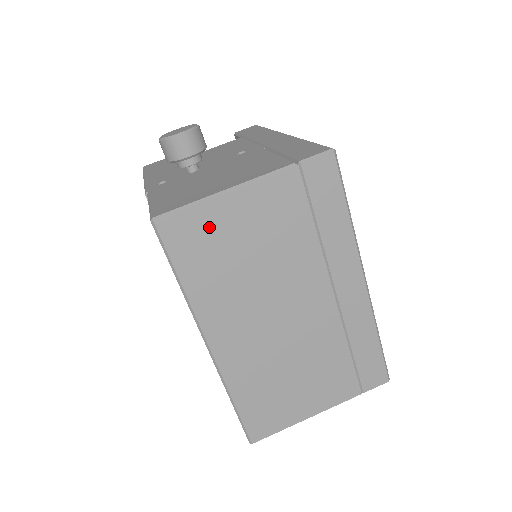
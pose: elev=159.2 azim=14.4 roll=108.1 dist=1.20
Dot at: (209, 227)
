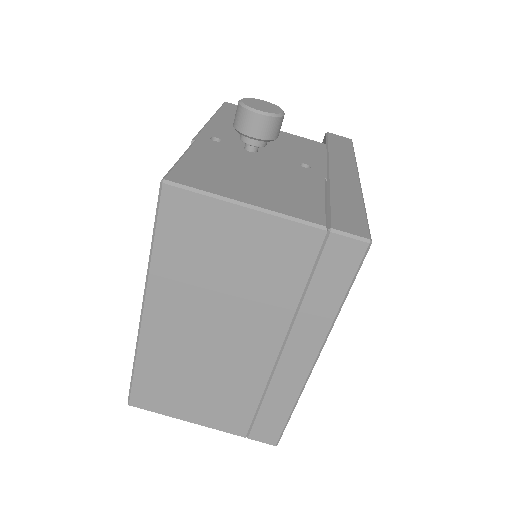
Dot at: (209, 223)
